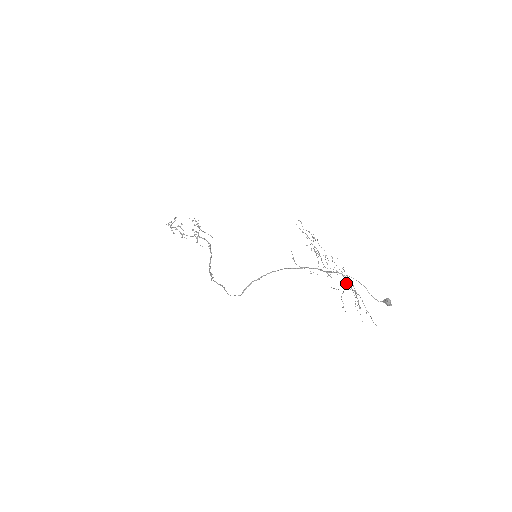
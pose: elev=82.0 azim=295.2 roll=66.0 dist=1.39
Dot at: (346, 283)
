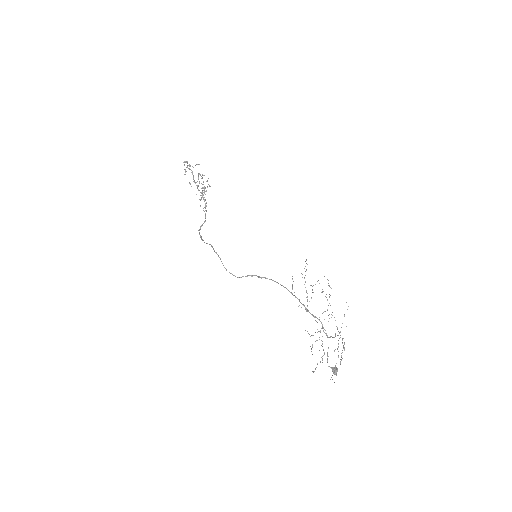
Dot at: (326, 335)
